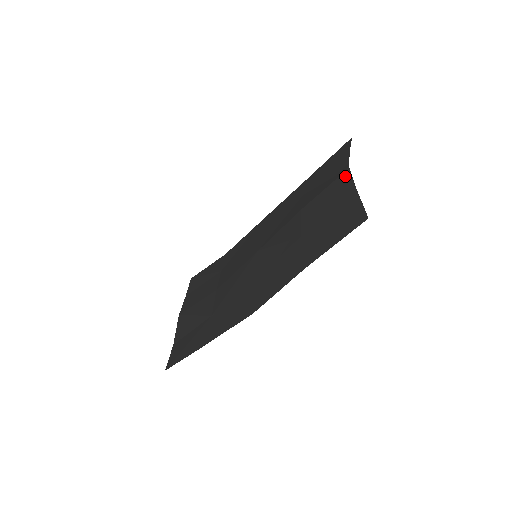
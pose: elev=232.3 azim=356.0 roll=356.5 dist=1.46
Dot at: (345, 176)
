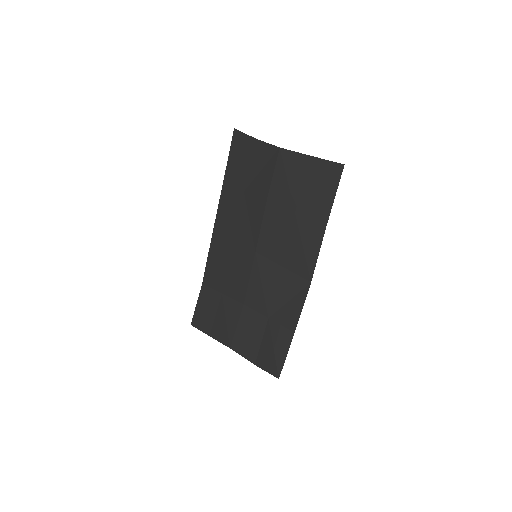
Dot at: (284, 154)
